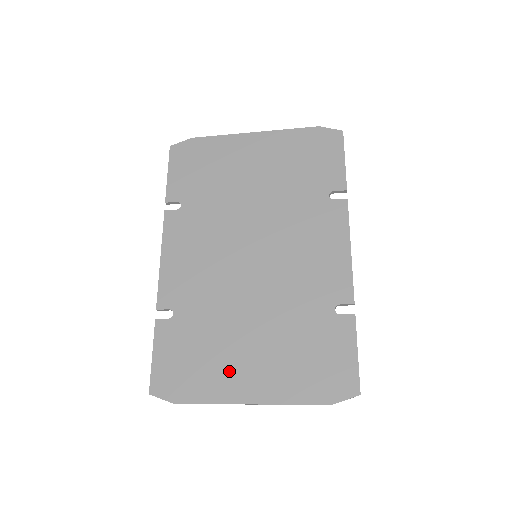
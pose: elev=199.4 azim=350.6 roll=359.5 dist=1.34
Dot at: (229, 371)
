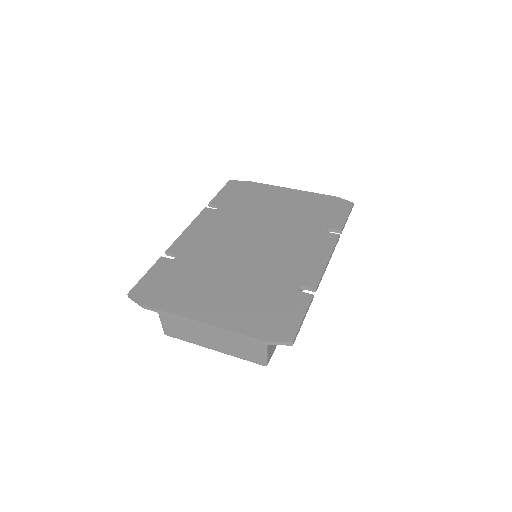
Dot at: (197, 299)
